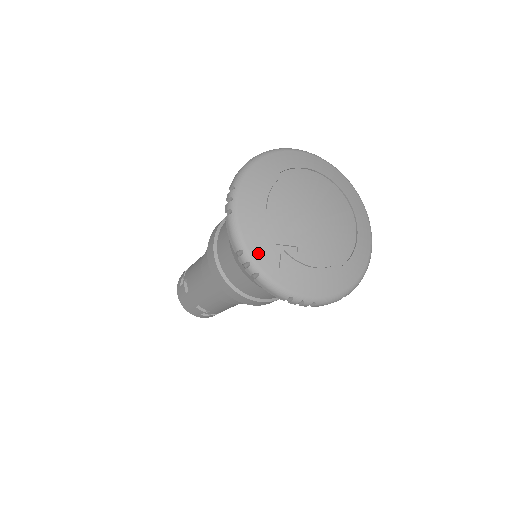
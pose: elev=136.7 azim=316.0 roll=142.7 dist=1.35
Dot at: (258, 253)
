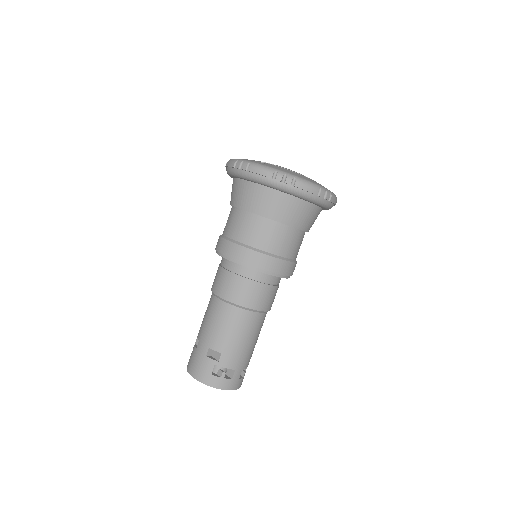
Dot at: (248, 160)
